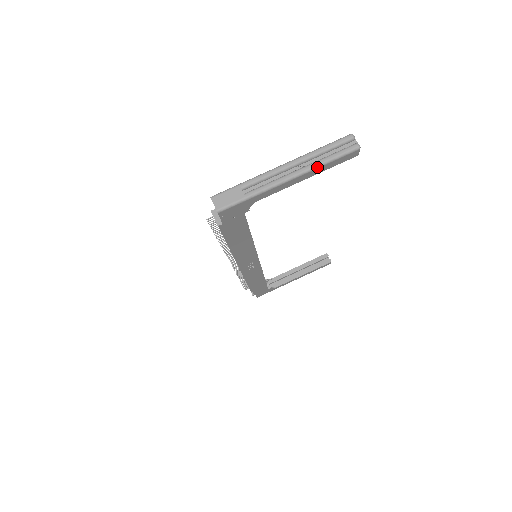
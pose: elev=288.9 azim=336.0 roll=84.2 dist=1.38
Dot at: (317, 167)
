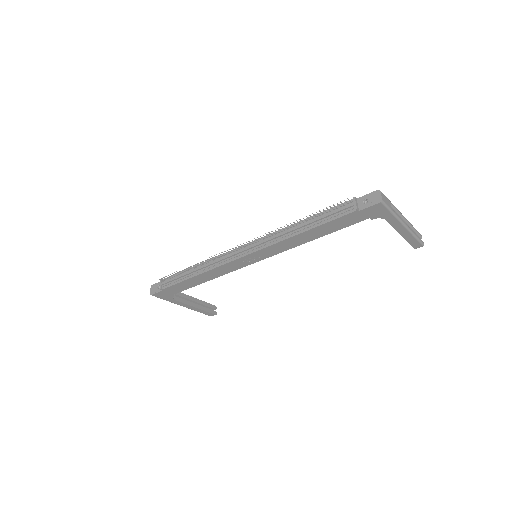
Dot at: (413, 234)
